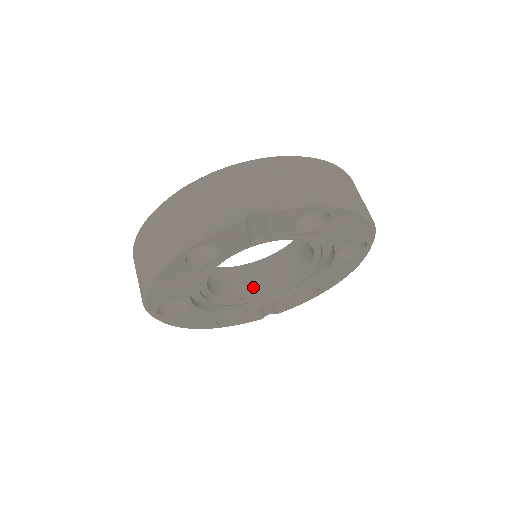
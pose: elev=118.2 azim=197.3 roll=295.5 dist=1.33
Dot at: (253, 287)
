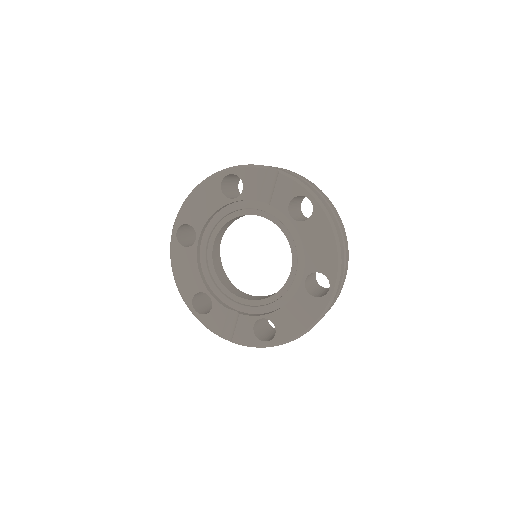
Dot at: (236, 292)
